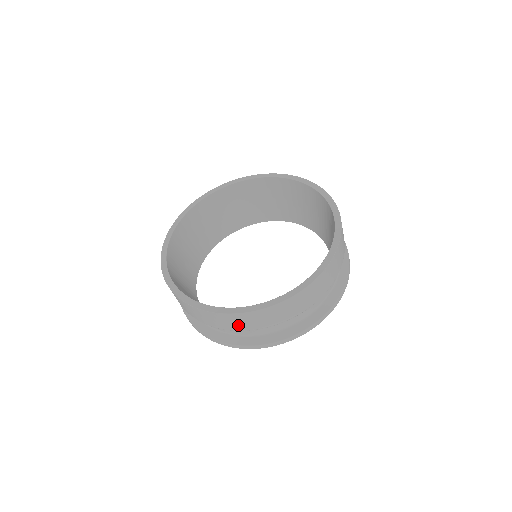
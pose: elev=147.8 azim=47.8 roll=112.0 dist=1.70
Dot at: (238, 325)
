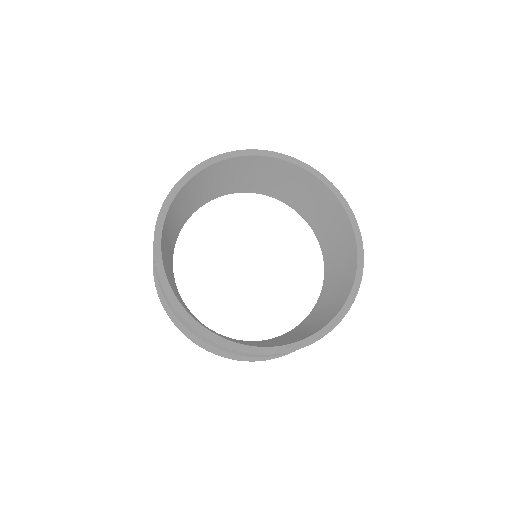
Dot at: (263, 356)
